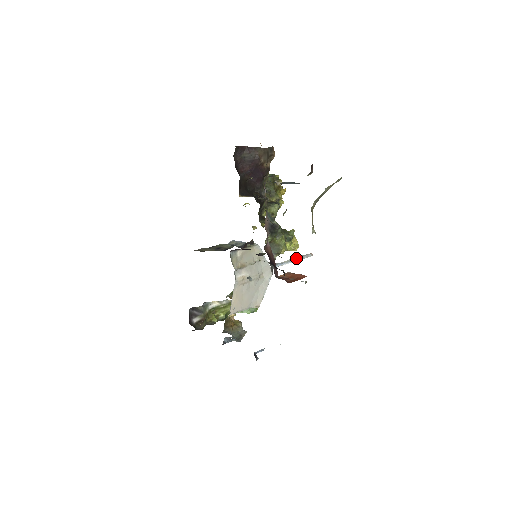
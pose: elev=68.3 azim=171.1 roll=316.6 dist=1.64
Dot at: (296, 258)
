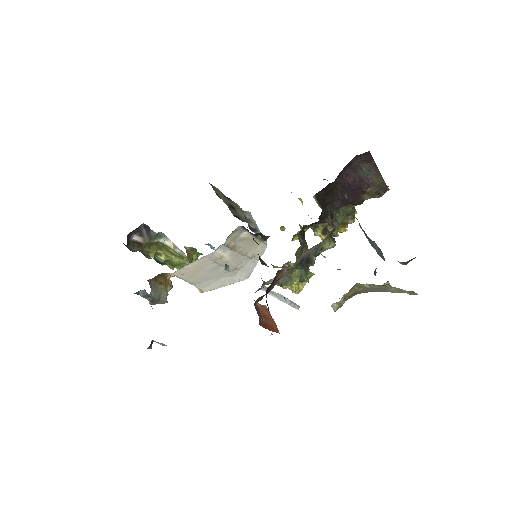
Dot at: (285, 299)
